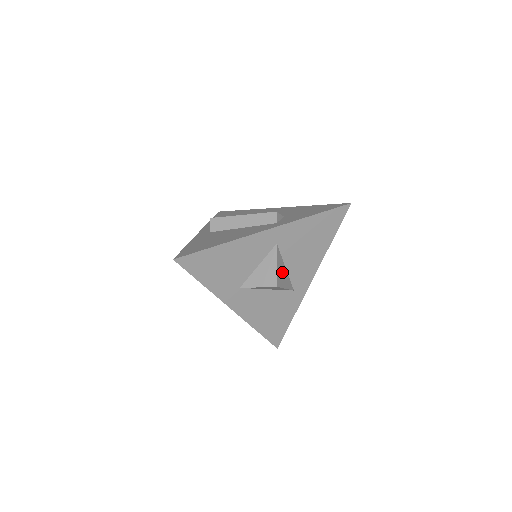
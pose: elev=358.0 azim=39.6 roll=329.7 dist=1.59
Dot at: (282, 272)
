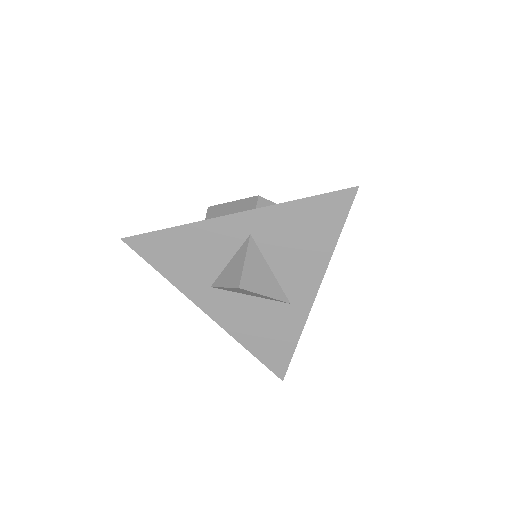
Dot at: (259, 273)
